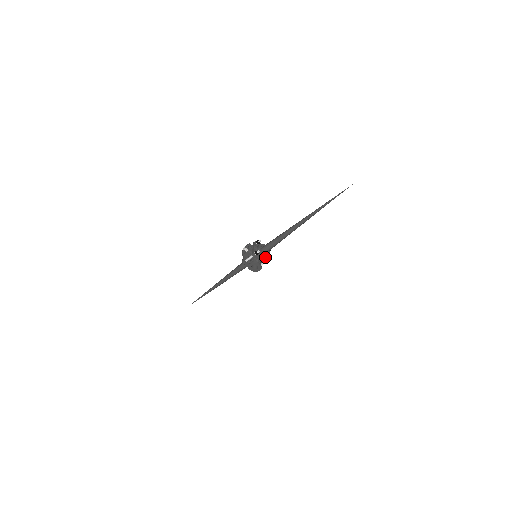
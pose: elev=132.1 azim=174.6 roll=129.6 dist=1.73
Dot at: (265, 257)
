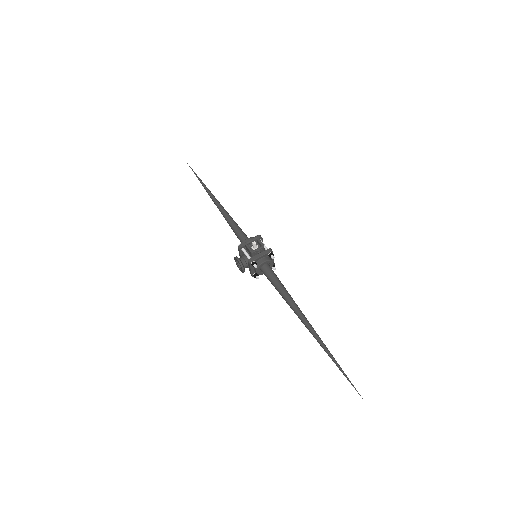
Dot at: (257, 272)
